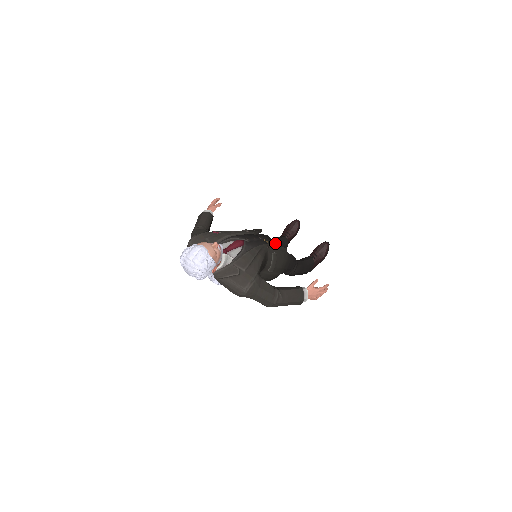
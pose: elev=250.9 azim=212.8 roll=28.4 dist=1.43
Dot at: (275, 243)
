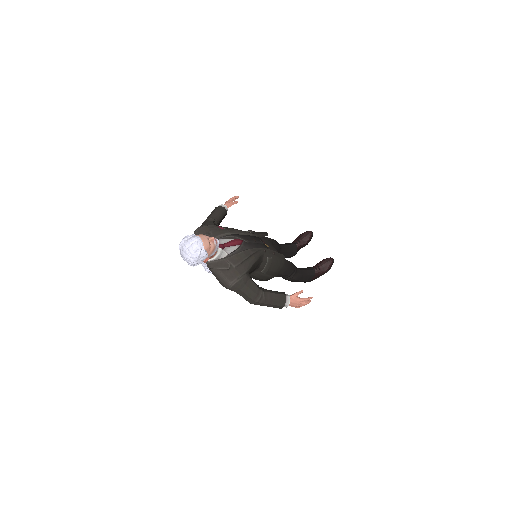
Dot at: (282, 248)
